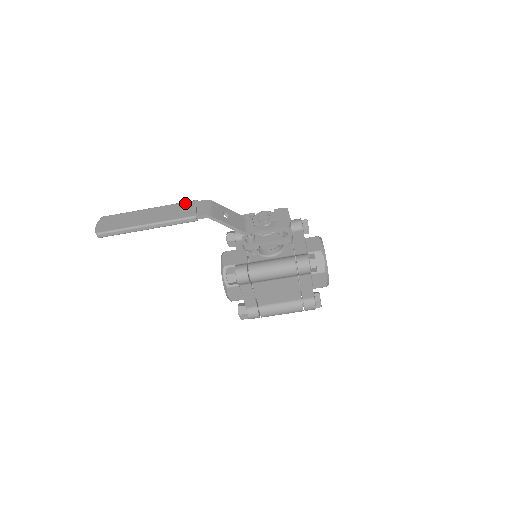
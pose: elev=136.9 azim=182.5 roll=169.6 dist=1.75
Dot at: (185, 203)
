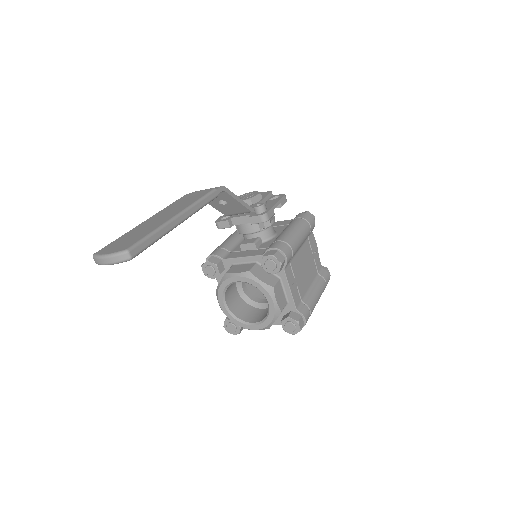
Dot at: (180, 199)
